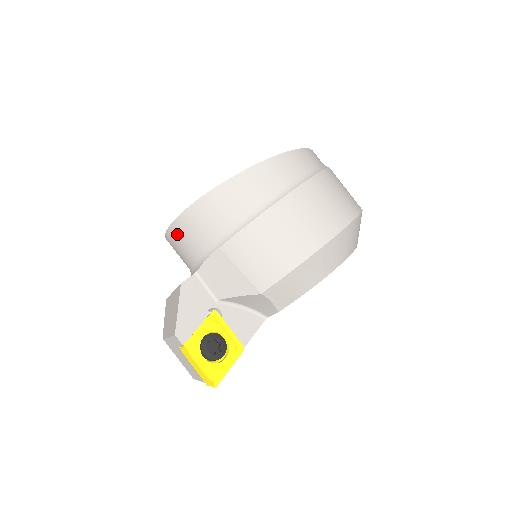
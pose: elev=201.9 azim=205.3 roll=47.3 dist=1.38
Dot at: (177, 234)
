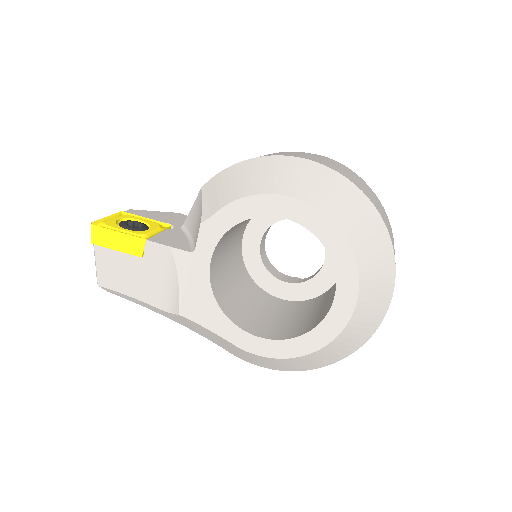
Dot at: occluded
